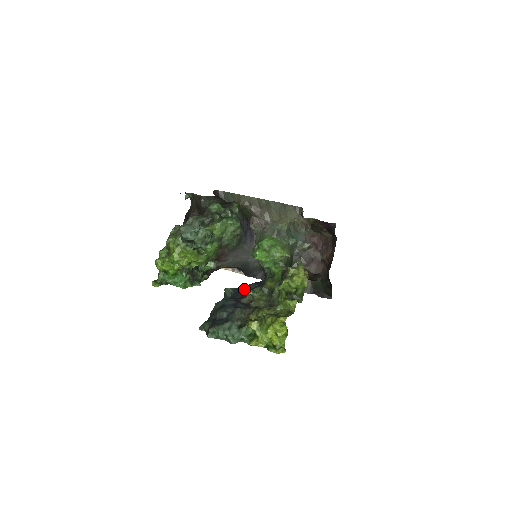
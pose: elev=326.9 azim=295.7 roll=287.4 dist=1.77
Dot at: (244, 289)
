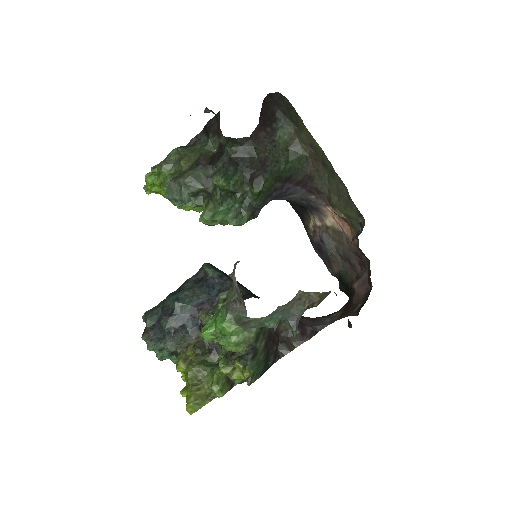
Dot at: (216, 292)
